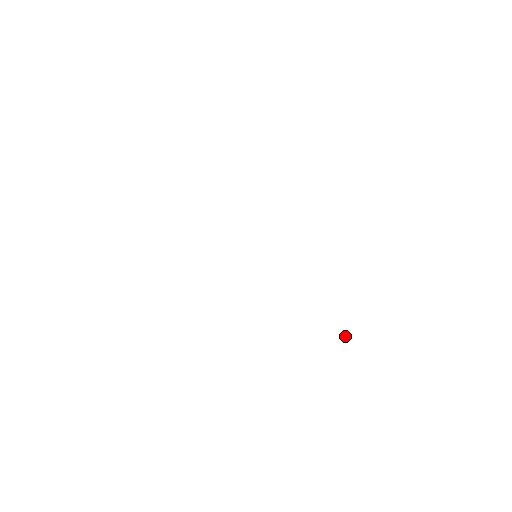
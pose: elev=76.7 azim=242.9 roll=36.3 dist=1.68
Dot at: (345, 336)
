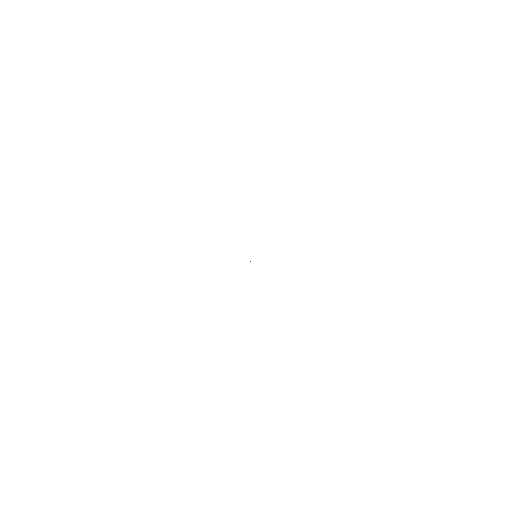
Dot at: occluded
